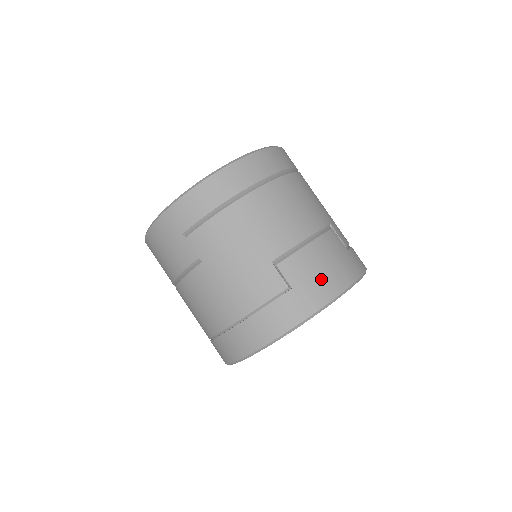
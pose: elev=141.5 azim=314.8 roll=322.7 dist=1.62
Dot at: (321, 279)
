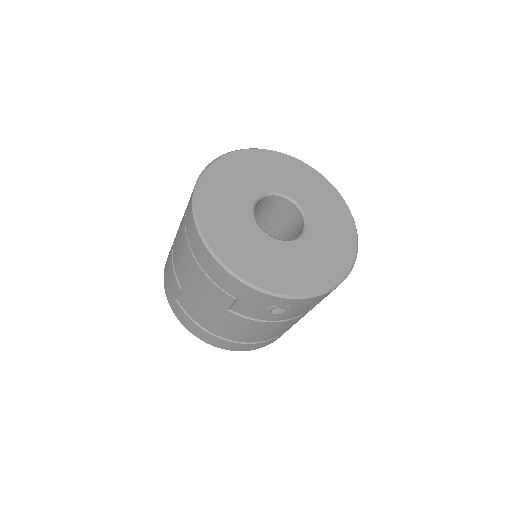
Dot at: occluded
